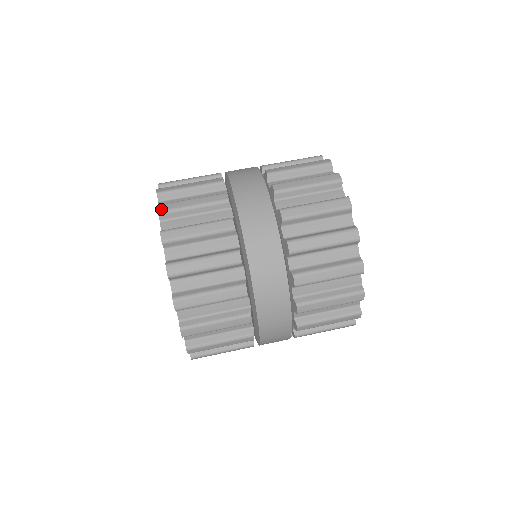
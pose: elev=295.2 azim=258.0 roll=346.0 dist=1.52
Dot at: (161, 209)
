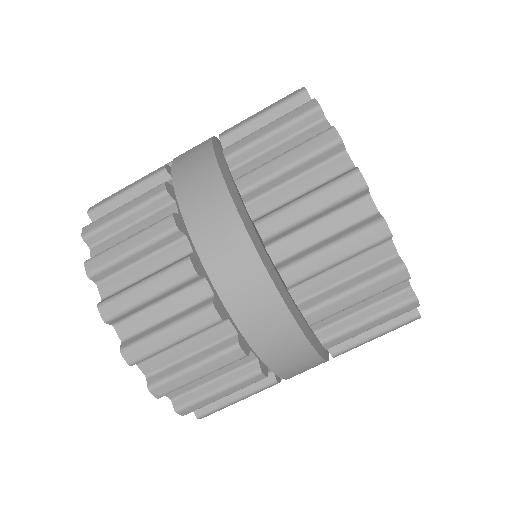
Dot at: (159, 395)
